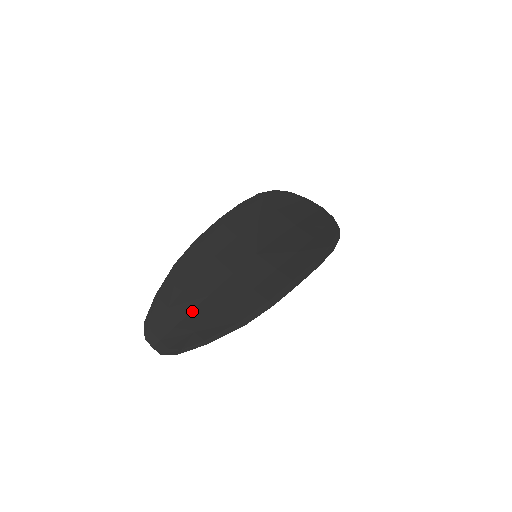
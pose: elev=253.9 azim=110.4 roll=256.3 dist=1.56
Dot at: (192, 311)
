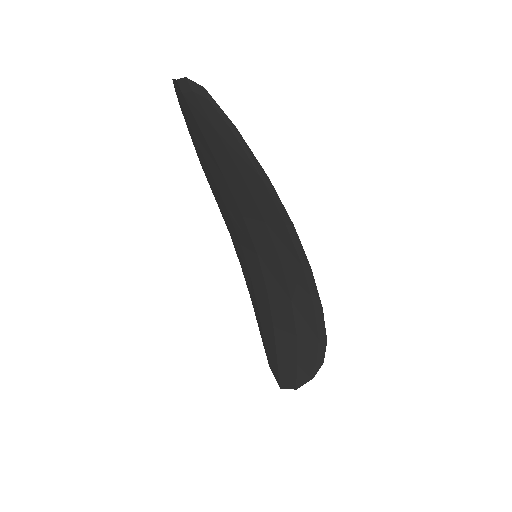
Dot at: (213, 147)
